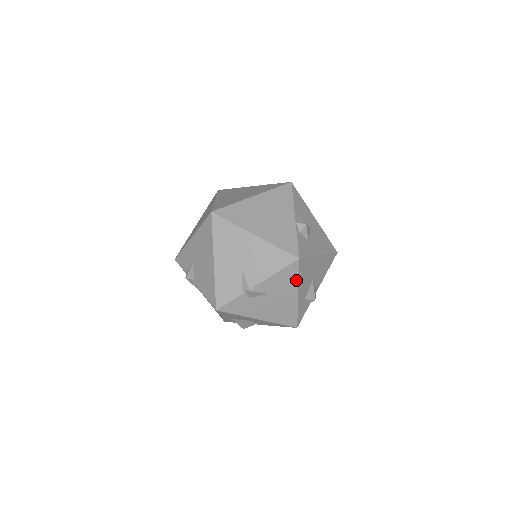
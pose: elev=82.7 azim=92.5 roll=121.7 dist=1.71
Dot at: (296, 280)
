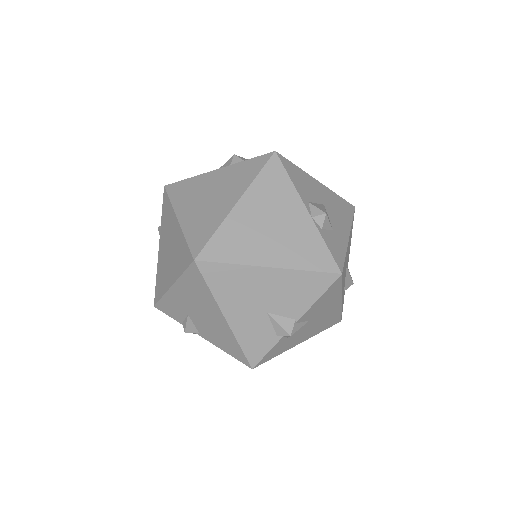
Dot at: (339, 291)
